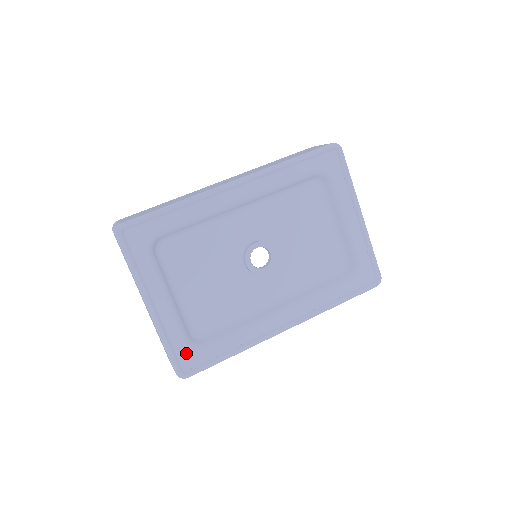
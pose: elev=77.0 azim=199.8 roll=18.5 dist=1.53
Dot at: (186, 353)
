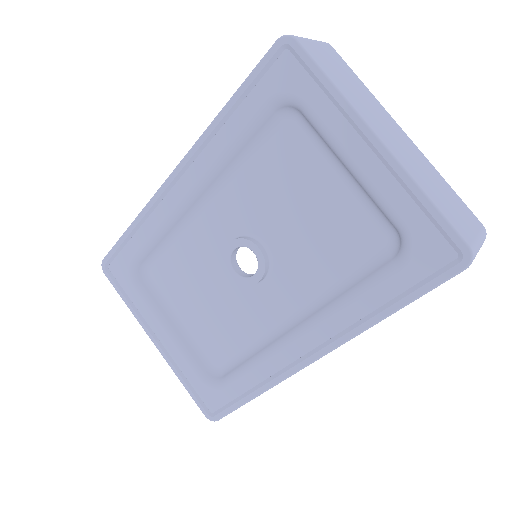
Dot at: (206, 392)
